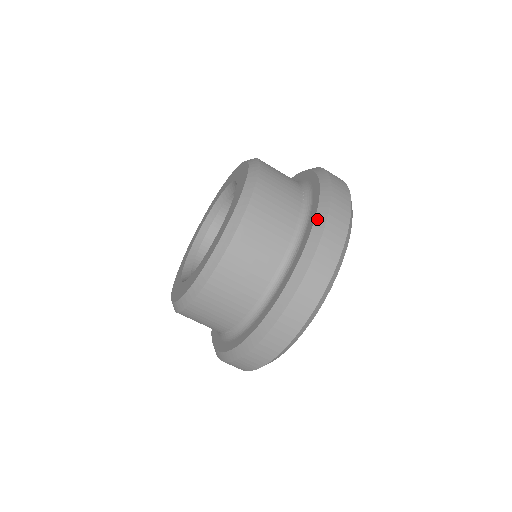
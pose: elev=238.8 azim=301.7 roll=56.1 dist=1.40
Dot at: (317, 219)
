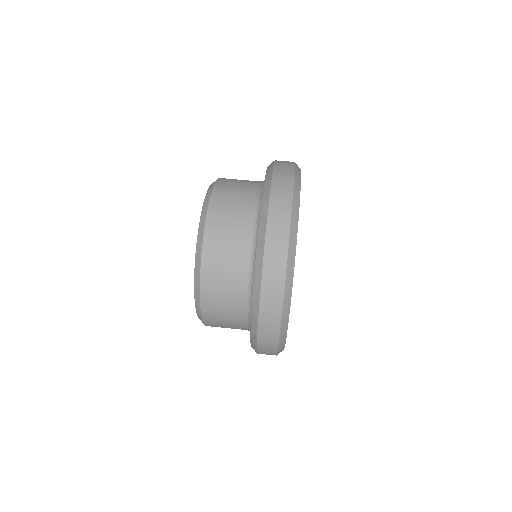
Dot at: (266, 180)
